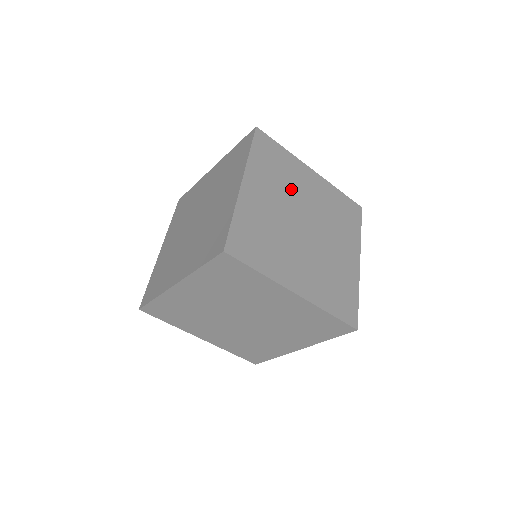
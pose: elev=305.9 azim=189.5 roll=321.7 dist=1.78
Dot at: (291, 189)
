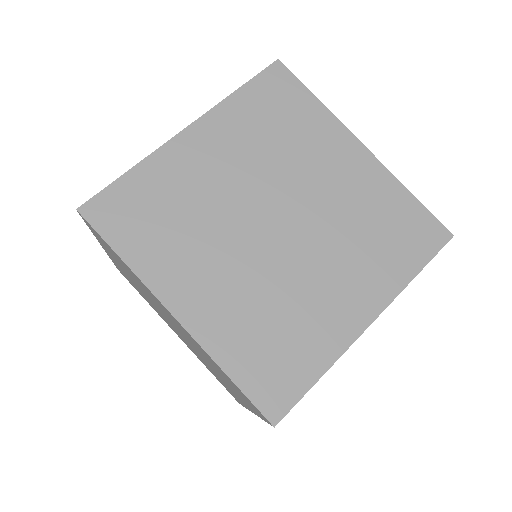
Dot at: (209, 210)
